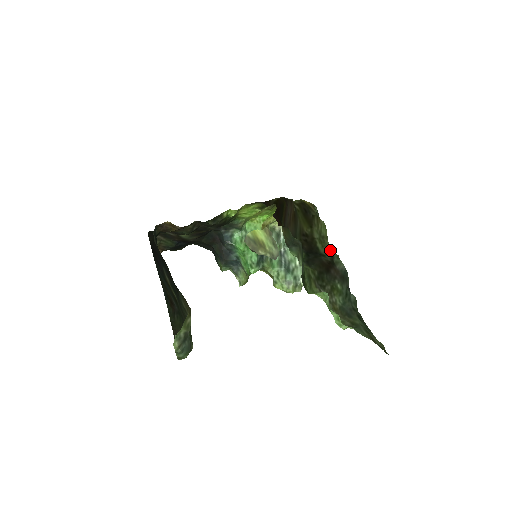
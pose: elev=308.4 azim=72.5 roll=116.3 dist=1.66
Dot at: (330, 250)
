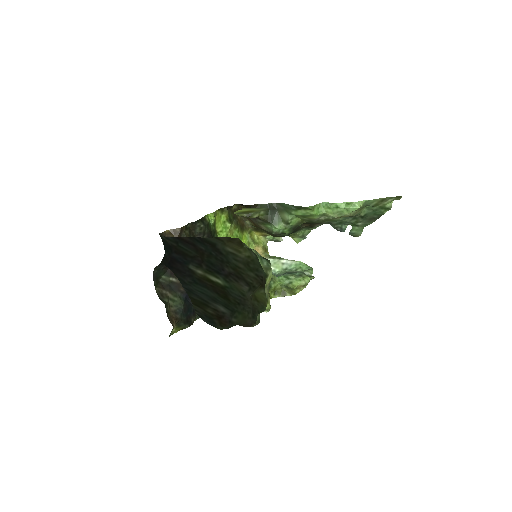
Dot at: (302, 233)
